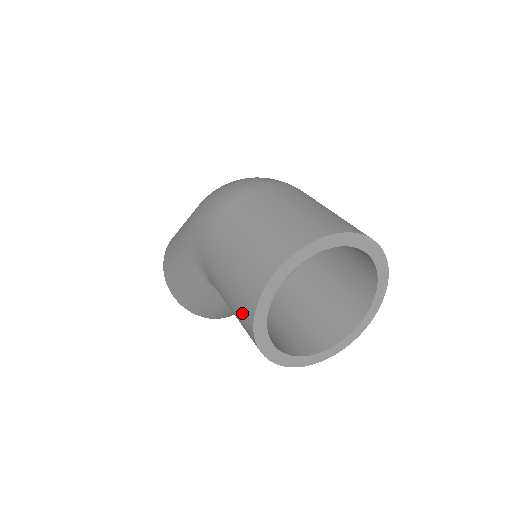
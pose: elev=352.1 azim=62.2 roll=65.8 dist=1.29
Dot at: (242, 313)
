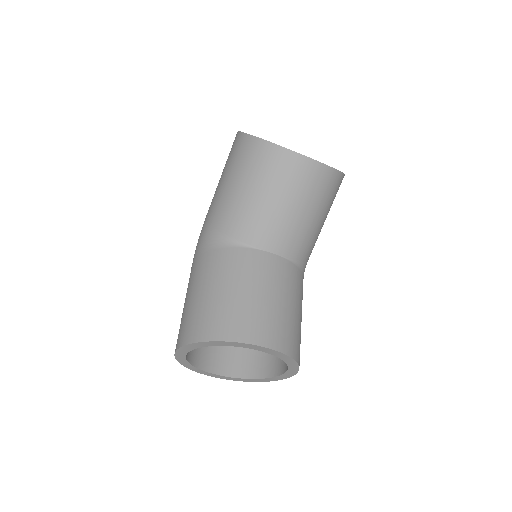
Dot at: (235, 150)
